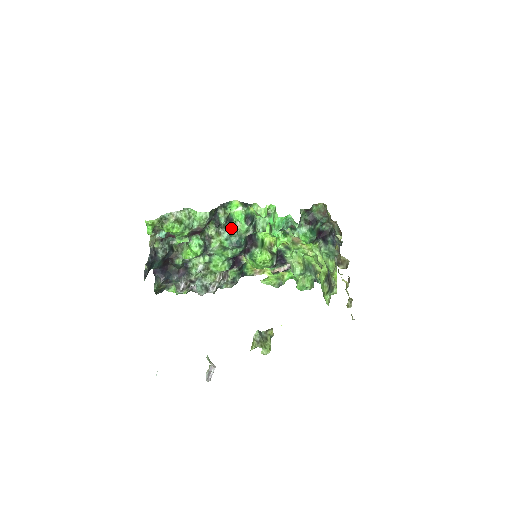
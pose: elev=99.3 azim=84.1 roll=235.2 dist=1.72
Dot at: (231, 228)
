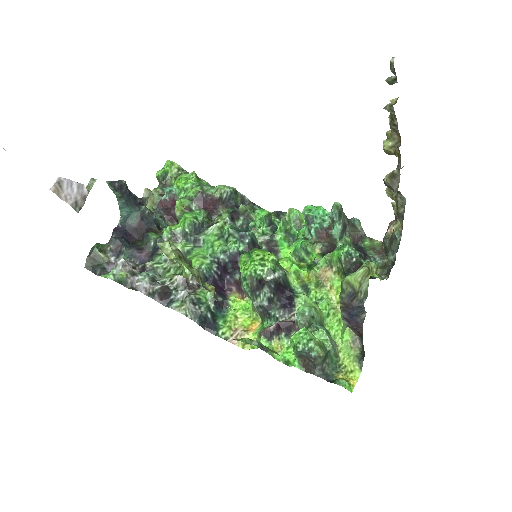
Dot at: occluded
